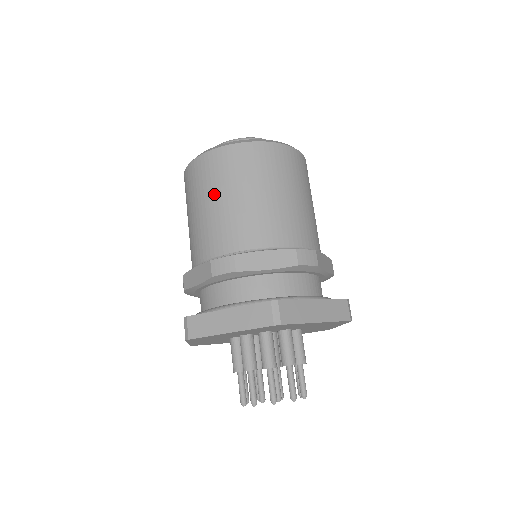
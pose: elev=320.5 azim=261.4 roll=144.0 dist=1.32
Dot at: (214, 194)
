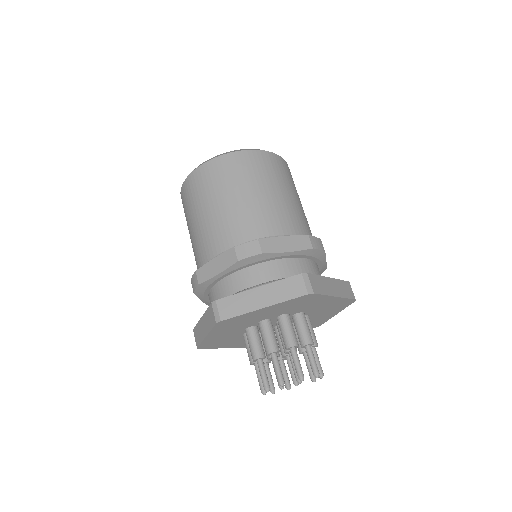
Dot at: (226, 192)
